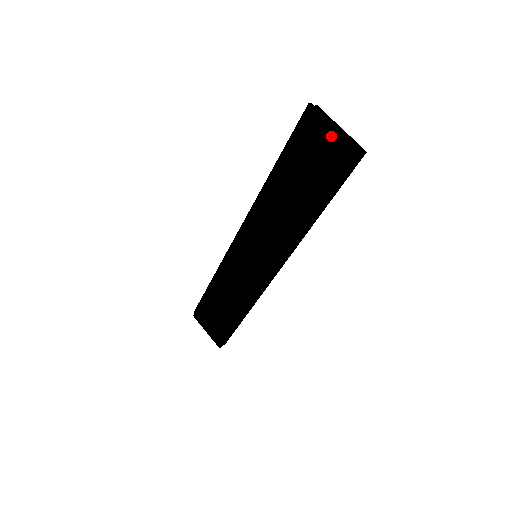
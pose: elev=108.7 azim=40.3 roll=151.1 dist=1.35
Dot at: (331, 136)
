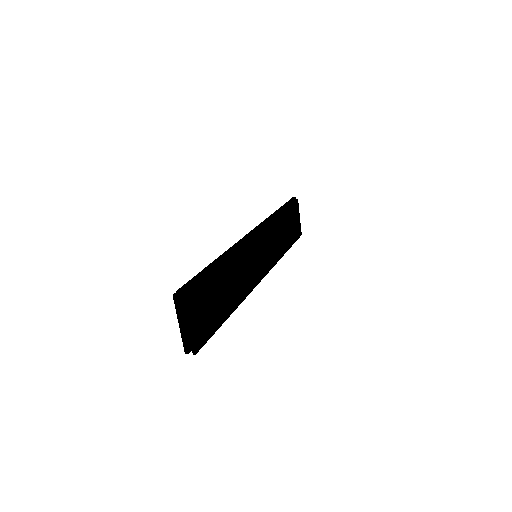
Dot at: (181, 323)
